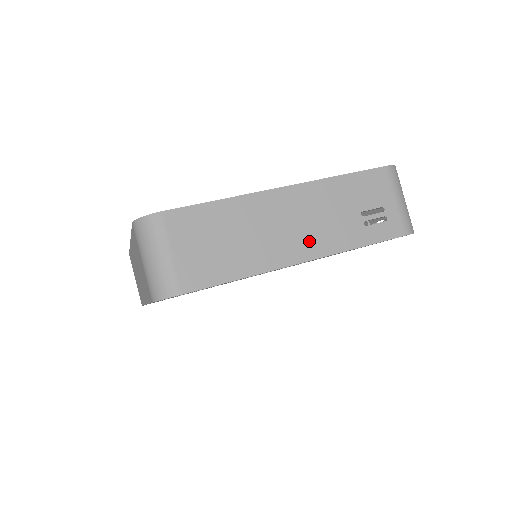
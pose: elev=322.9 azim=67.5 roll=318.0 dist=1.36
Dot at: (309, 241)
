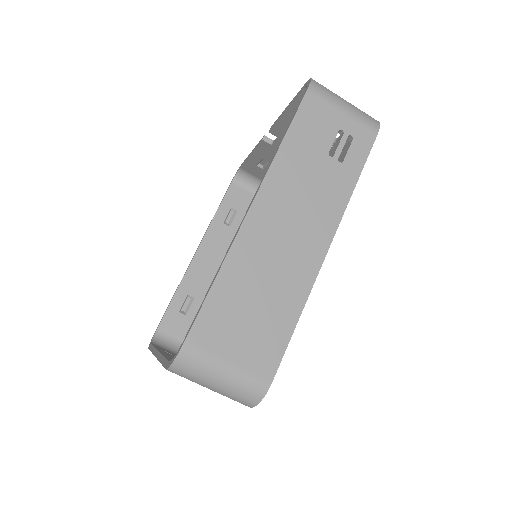
Dot at: (315, 227)
